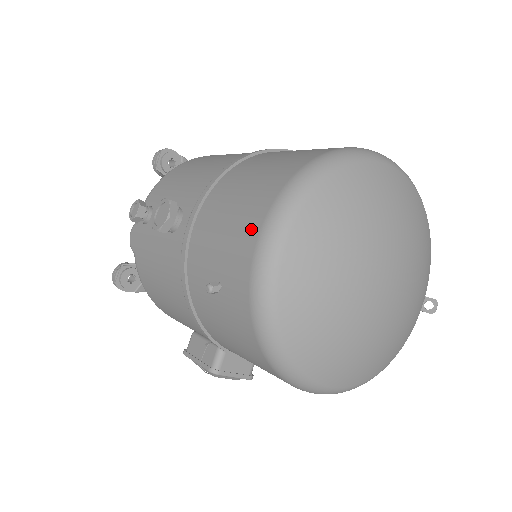
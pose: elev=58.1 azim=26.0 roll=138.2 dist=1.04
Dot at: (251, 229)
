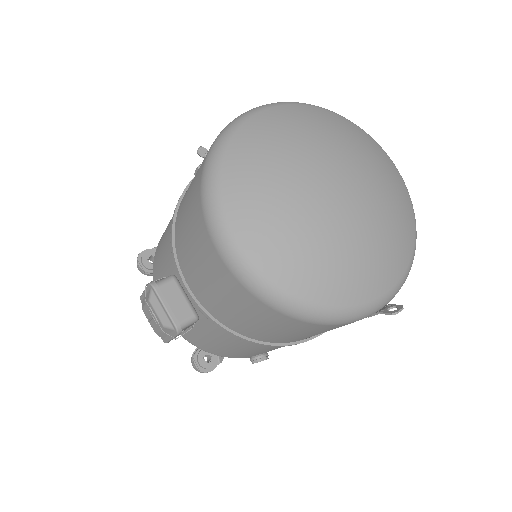
Dot at: occluded
